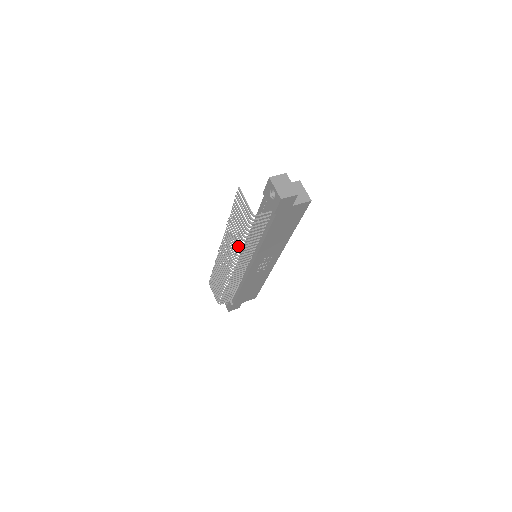
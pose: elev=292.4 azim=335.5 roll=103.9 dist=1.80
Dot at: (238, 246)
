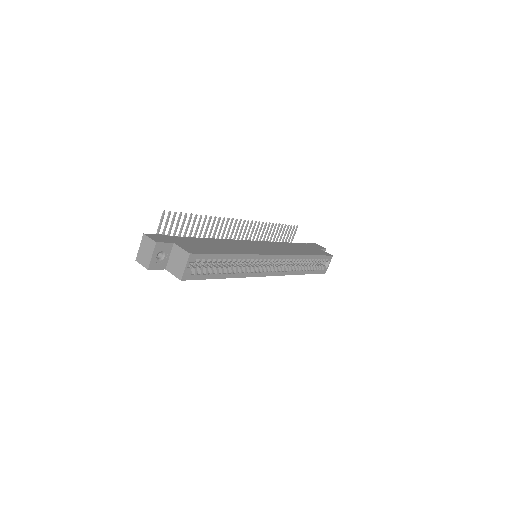
Dot at: occluded
